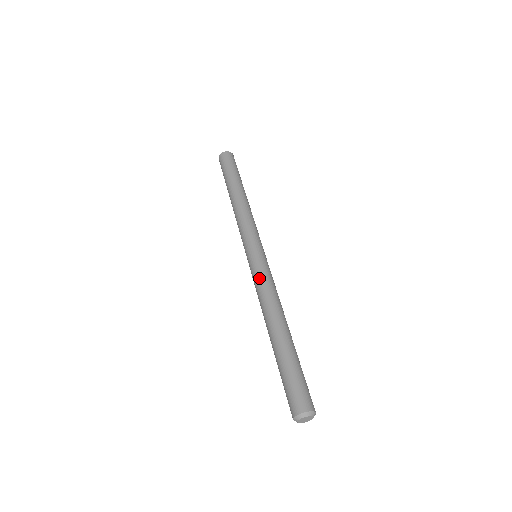
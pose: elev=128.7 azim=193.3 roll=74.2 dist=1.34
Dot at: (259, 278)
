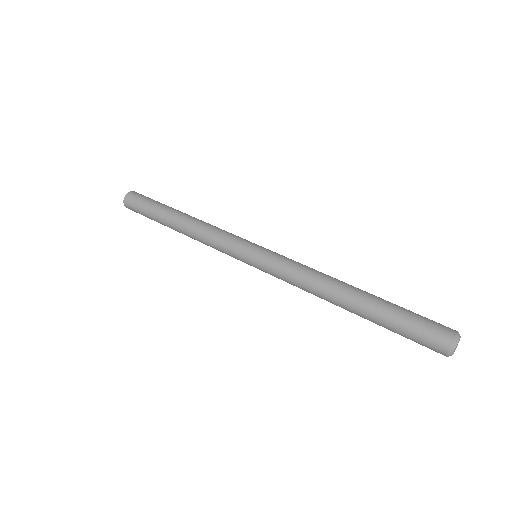
Dot at: (290, 261)
